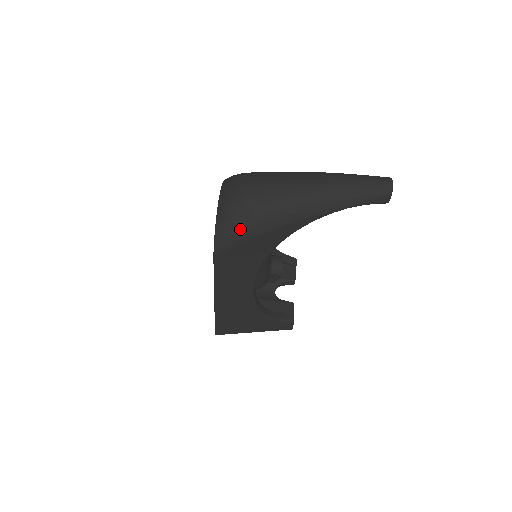
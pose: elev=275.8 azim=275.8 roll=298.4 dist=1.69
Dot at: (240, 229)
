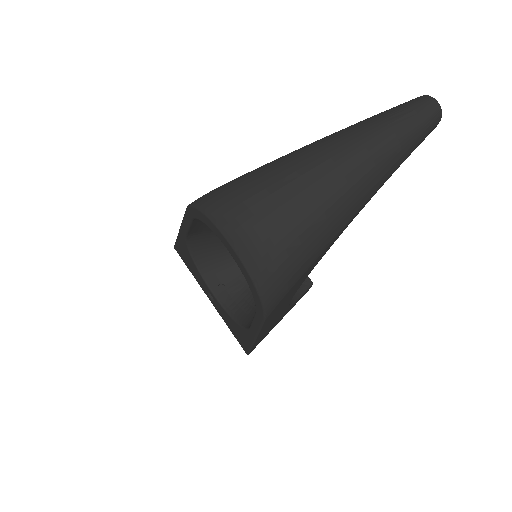
Dot at: (293, 272)
